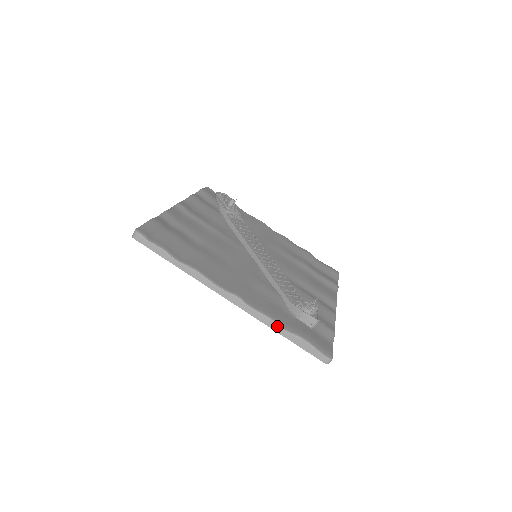
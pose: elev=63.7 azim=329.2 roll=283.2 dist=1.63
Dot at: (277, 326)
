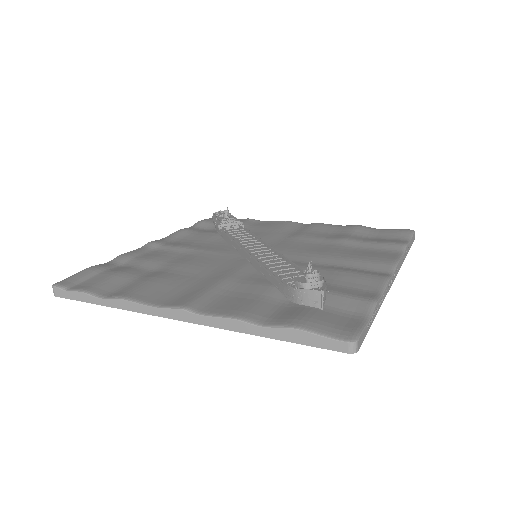
Dot at: (248, 325)
